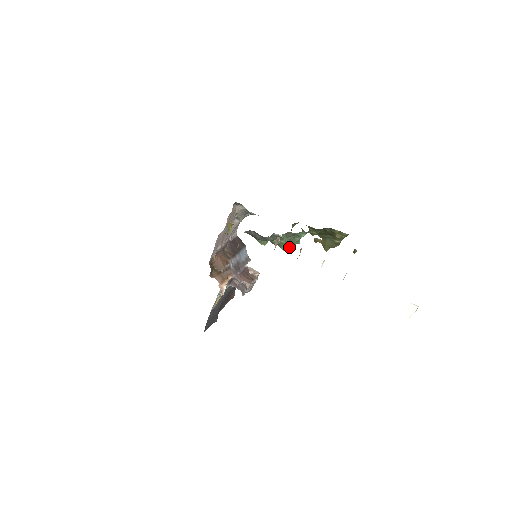
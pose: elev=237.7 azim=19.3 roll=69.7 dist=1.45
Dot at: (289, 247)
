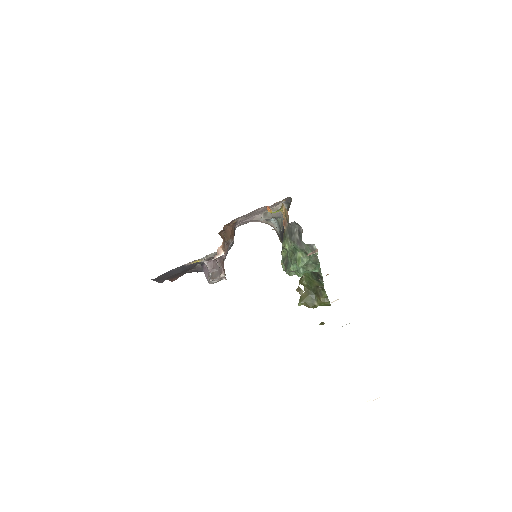
Dot at: occluded
